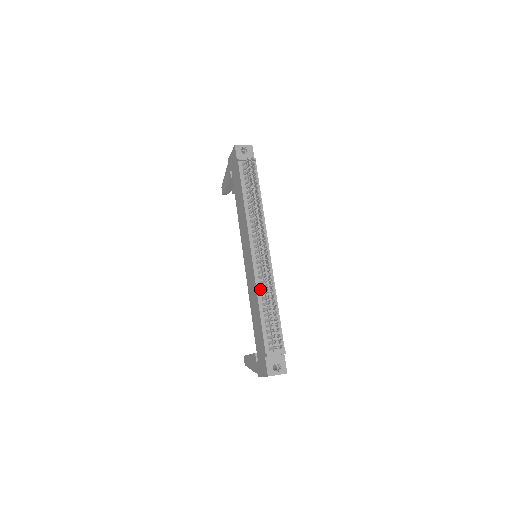
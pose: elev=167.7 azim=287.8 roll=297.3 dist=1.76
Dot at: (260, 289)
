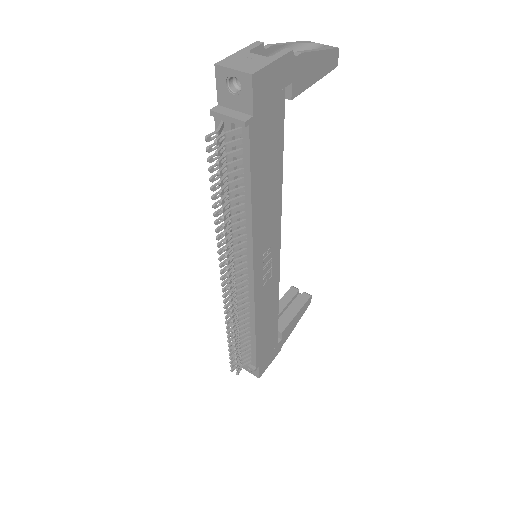
Dot at: occluded
